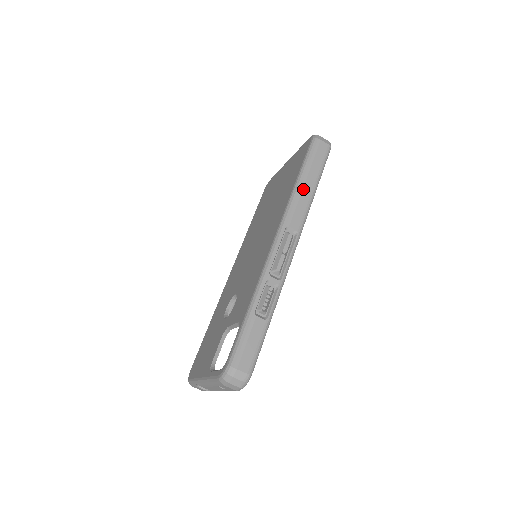
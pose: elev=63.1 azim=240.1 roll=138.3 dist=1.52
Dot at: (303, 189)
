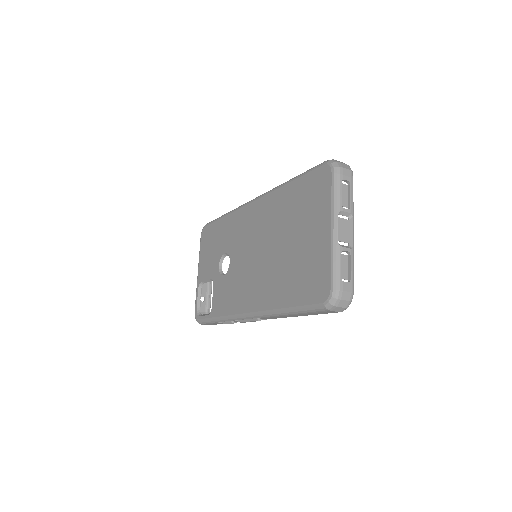
Dot at: (286, 316)
